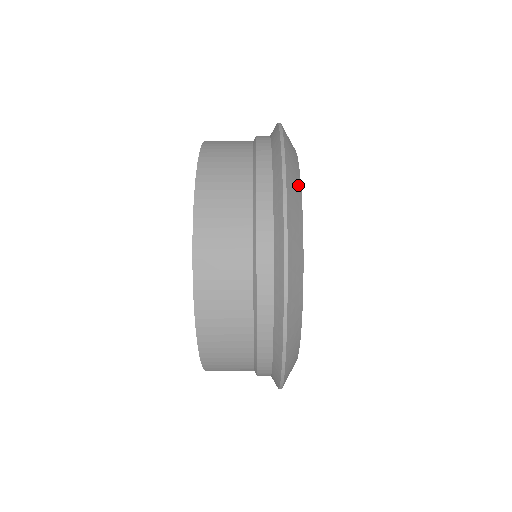
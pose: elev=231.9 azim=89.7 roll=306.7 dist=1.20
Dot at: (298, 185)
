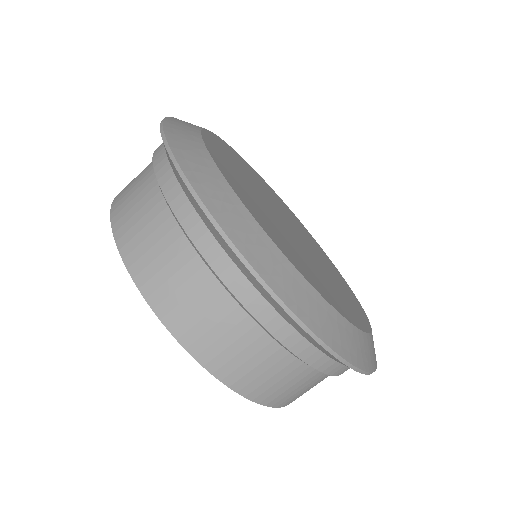
Dot at: (194, 136)
